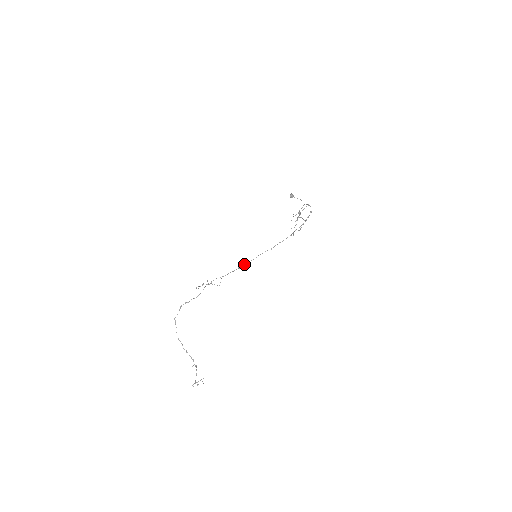
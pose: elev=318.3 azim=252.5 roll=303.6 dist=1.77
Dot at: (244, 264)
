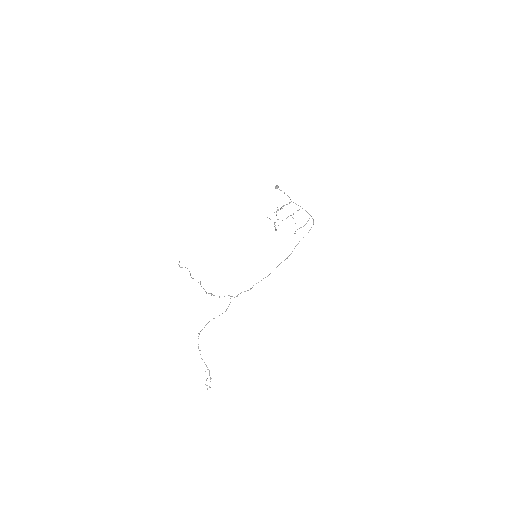
Dot at: (267, 276)
